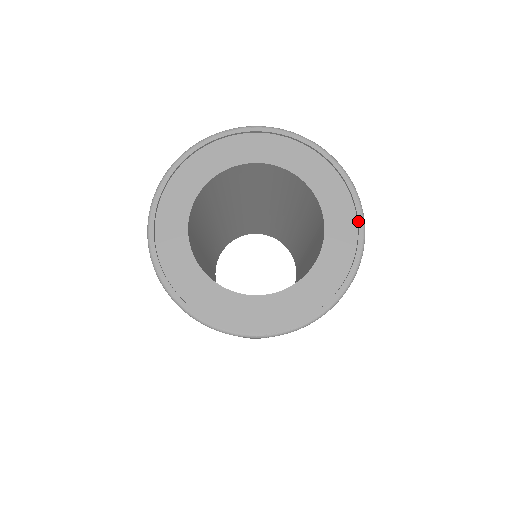
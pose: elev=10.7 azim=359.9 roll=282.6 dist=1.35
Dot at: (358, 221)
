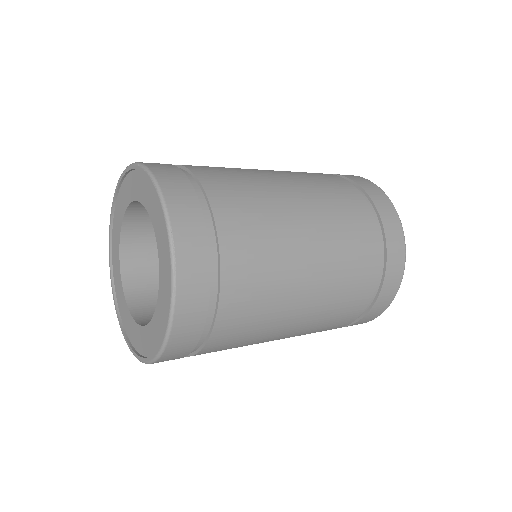
Dot at: (161, 340)
